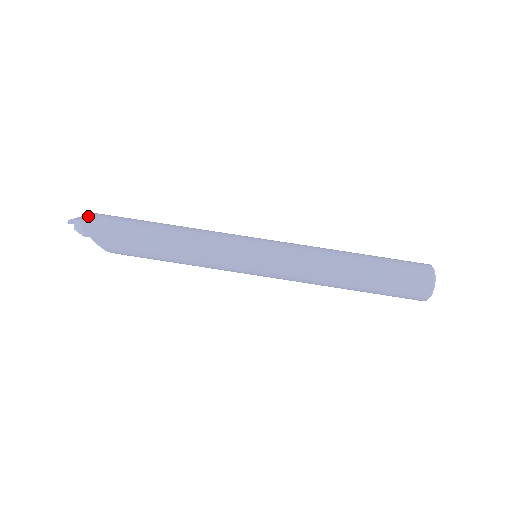
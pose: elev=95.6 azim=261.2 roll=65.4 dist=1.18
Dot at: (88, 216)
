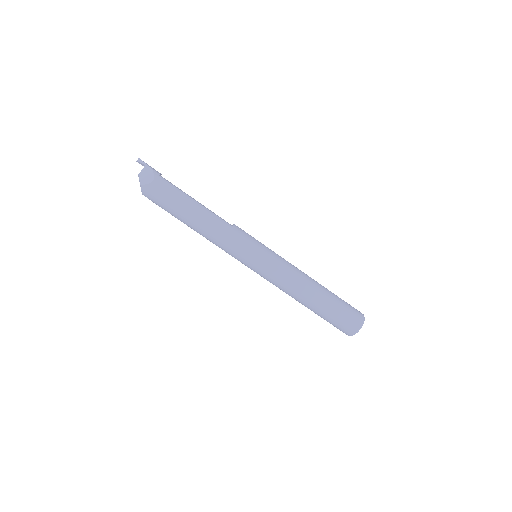
Dot at: (147, 183)
